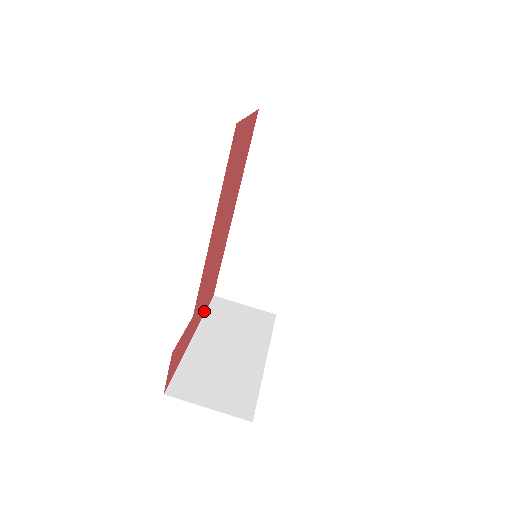
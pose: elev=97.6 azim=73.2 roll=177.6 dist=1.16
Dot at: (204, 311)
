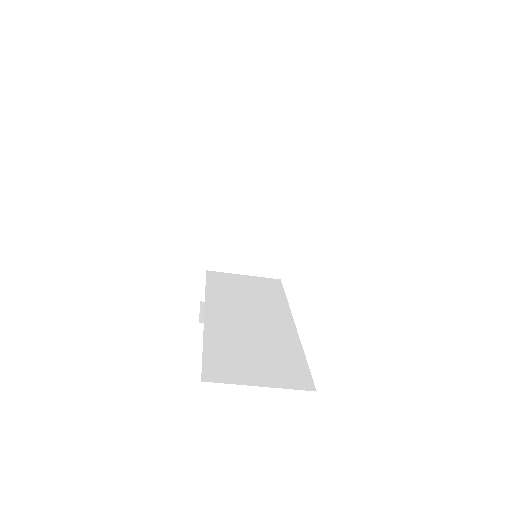
Dot at: (215, 195)
